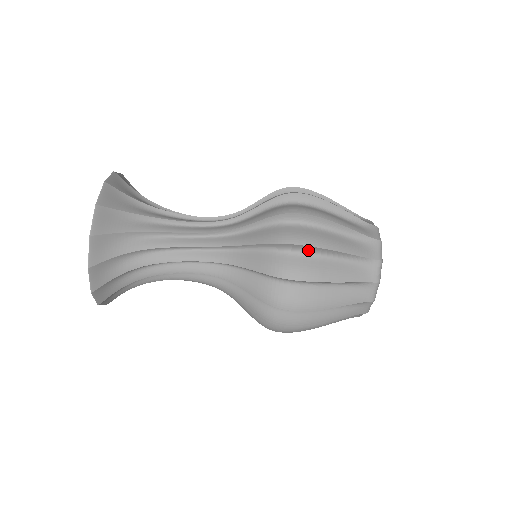
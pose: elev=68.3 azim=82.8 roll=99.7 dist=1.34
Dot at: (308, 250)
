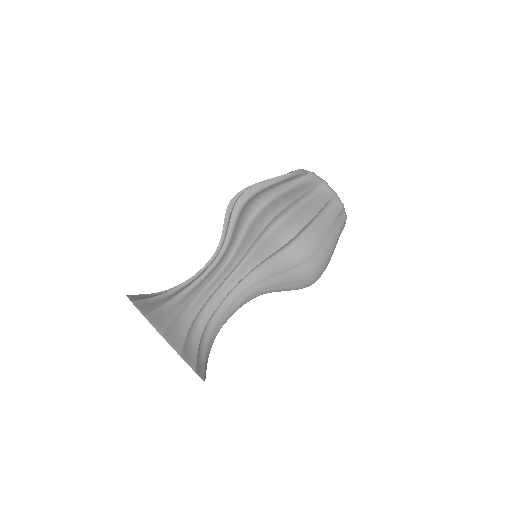
Dot at: (253, 192)
